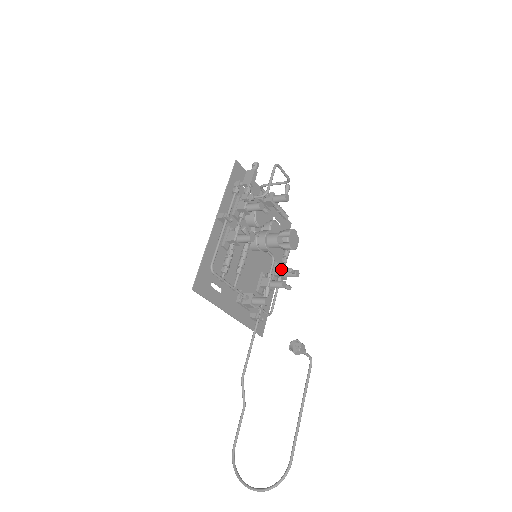
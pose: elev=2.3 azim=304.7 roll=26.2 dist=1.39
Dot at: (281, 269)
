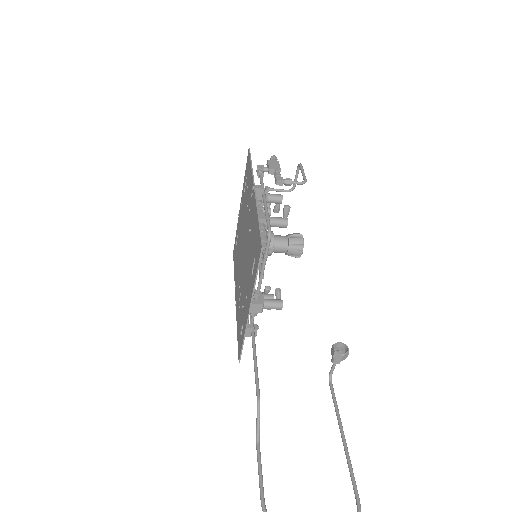
Dot at: occluded
